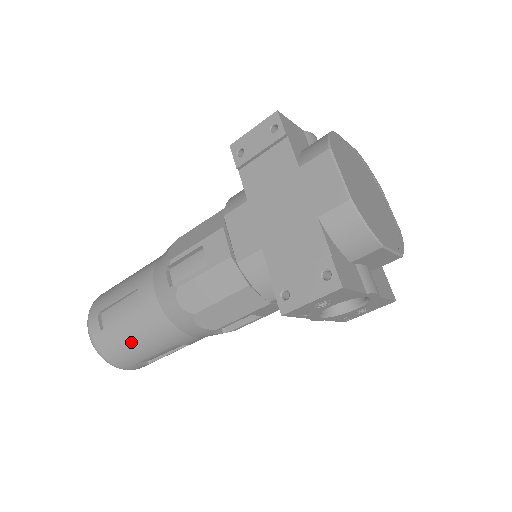
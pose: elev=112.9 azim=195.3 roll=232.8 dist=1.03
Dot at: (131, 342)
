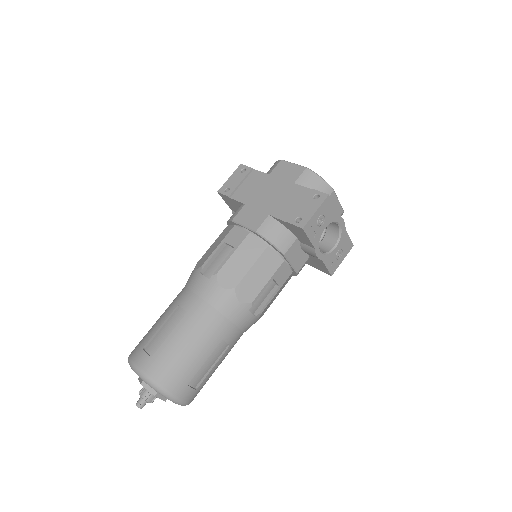
Dot at: (184, 350)
